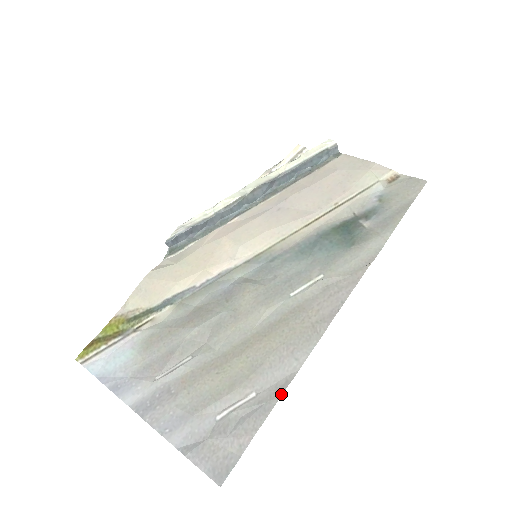
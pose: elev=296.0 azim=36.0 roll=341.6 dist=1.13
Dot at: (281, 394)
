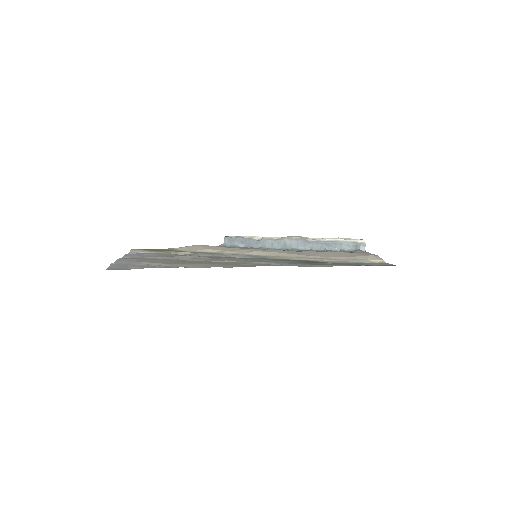
Dot at: occluded
